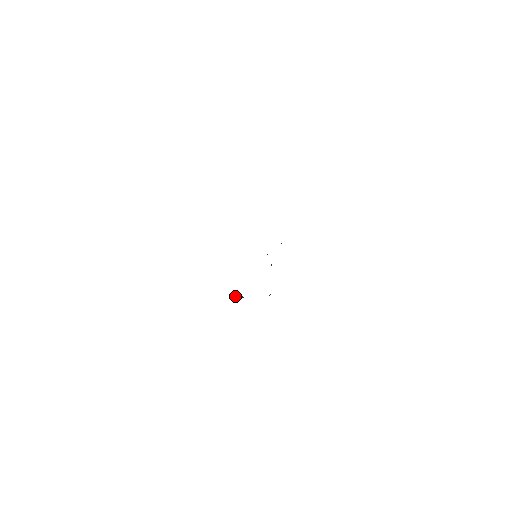
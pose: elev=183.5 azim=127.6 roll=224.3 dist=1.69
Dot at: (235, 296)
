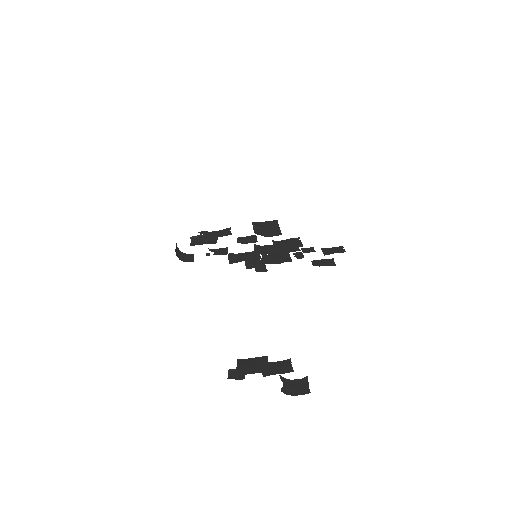
Dot at: (177, 252)
